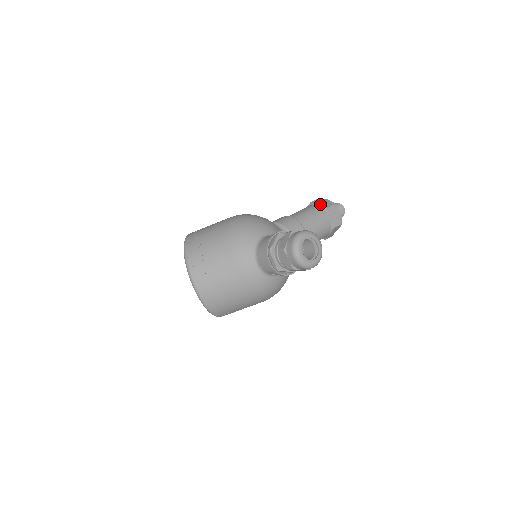
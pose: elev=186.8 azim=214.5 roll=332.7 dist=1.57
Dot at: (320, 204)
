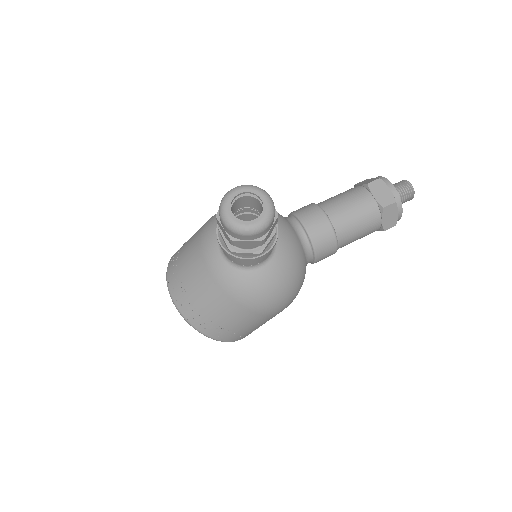
Dot at: (362, 183)
